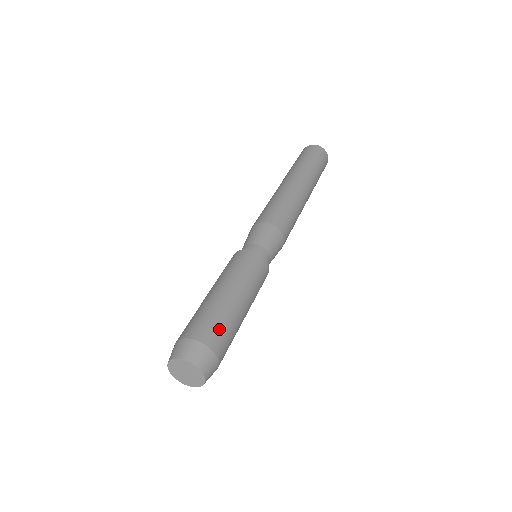
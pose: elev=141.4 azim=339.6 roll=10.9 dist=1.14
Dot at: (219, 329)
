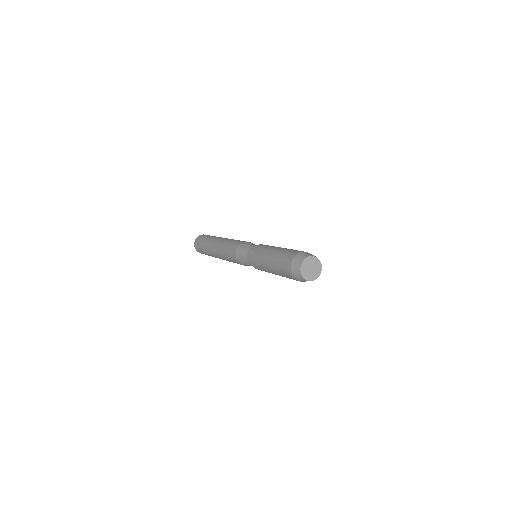
Dot at: (296, 250)
